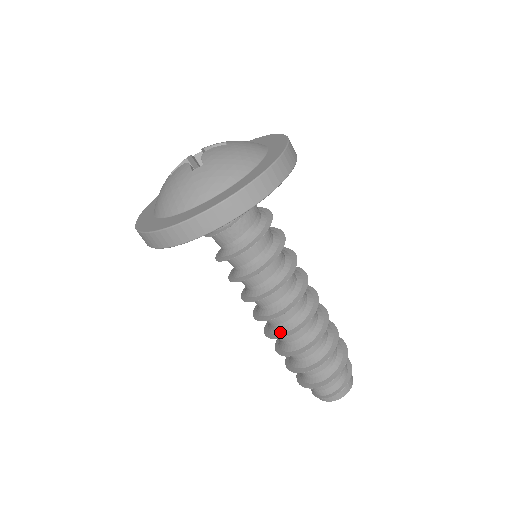
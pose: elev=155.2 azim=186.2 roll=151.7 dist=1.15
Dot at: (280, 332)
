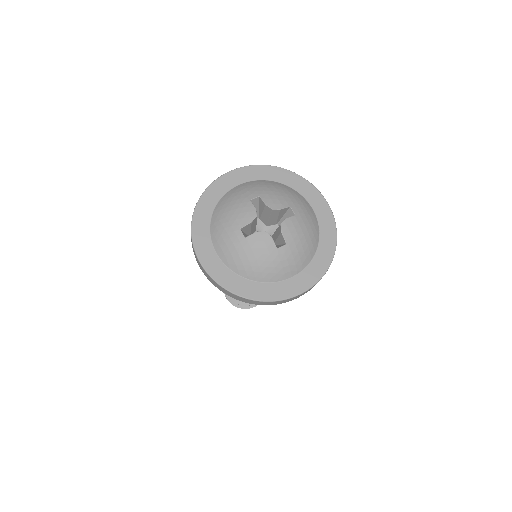
Dot at: occluded
